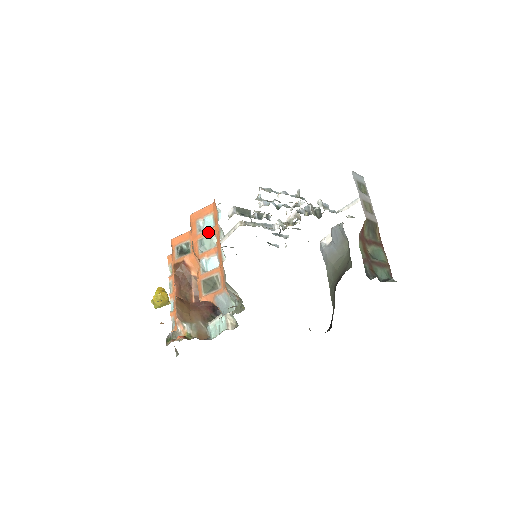
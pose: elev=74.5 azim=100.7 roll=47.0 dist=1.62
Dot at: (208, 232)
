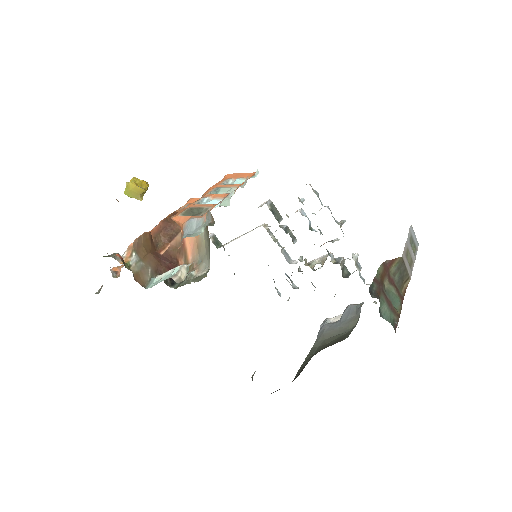
Dot at: (231, 185)
